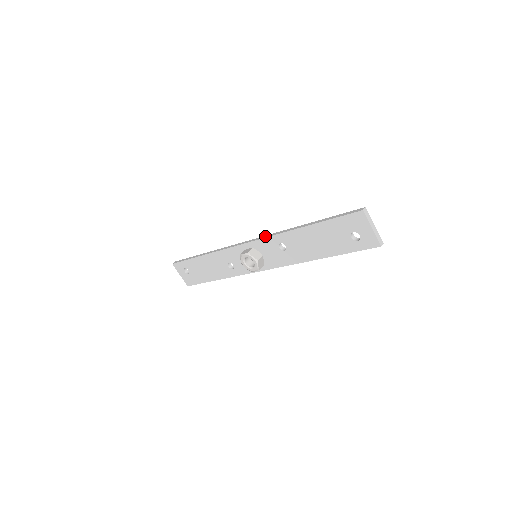
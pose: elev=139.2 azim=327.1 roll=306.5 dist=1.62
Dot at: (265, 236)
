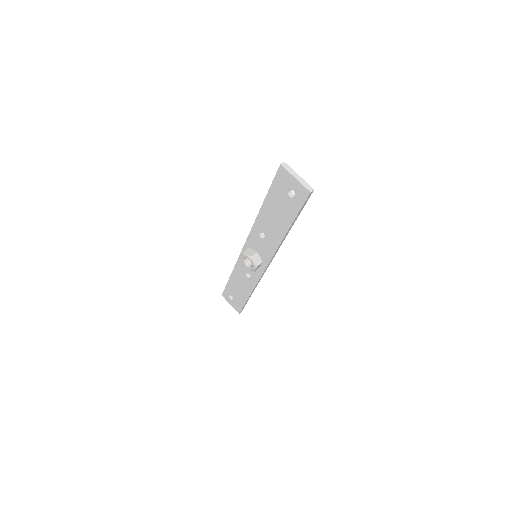
Dot at: (250, 232)
